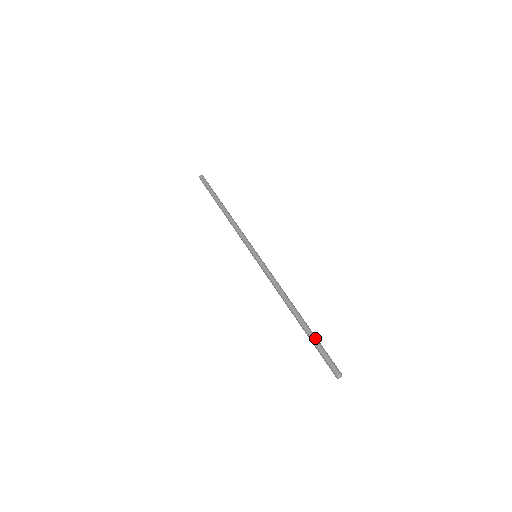
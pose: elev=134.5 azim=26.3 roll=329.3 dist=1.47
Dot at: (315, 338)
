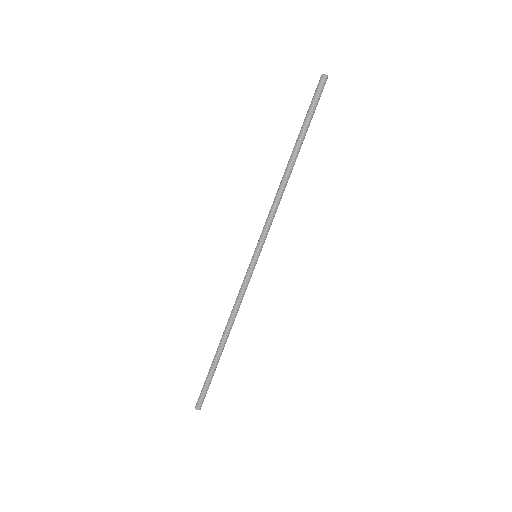
Dot at: (213, 374)
